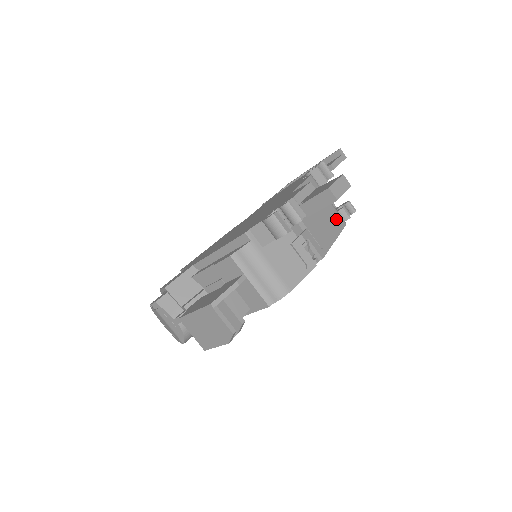
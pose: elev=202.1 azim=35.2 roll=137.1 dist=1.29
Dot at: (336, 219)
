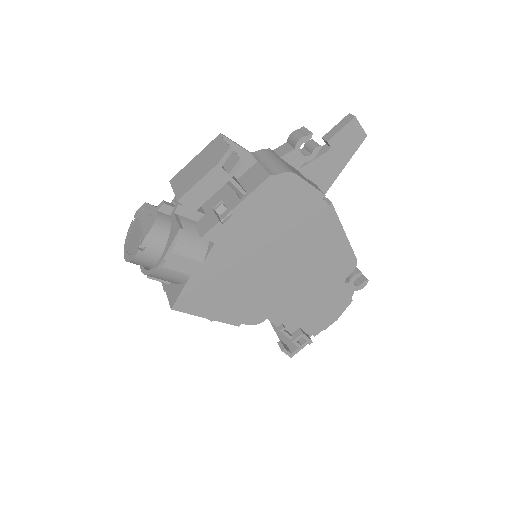
Dot at: occluded
